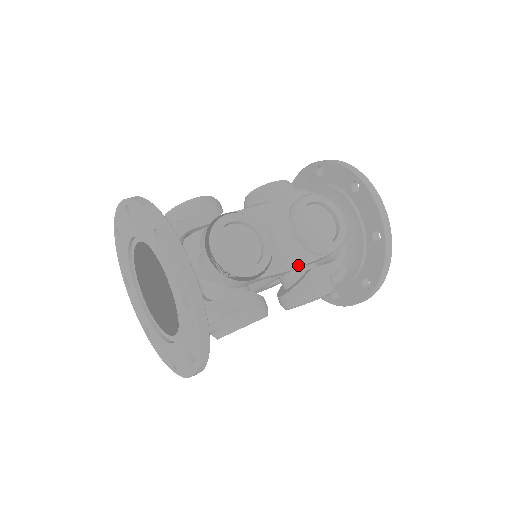
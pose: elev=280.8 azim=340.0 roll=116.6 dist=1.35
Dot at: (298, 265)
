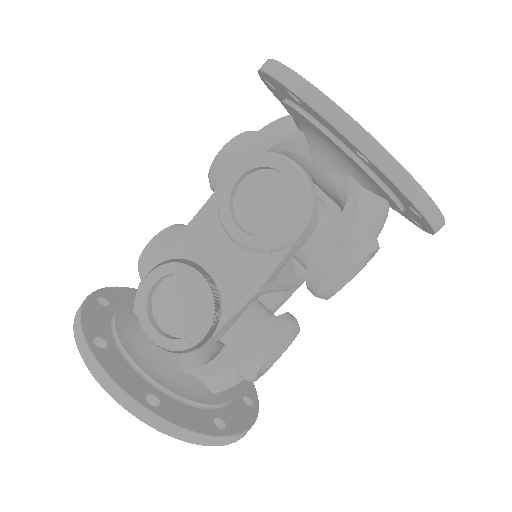
Dot at: (262, 281)
